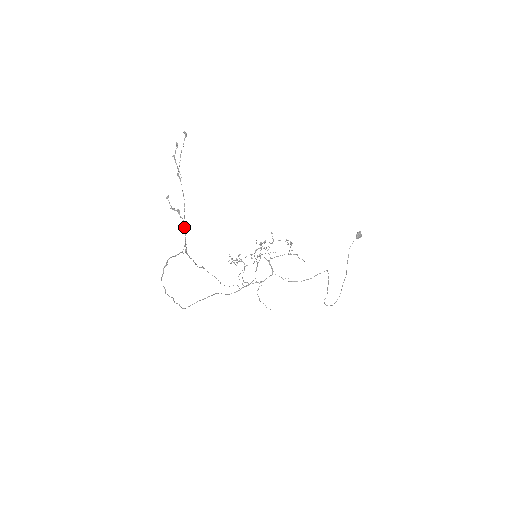
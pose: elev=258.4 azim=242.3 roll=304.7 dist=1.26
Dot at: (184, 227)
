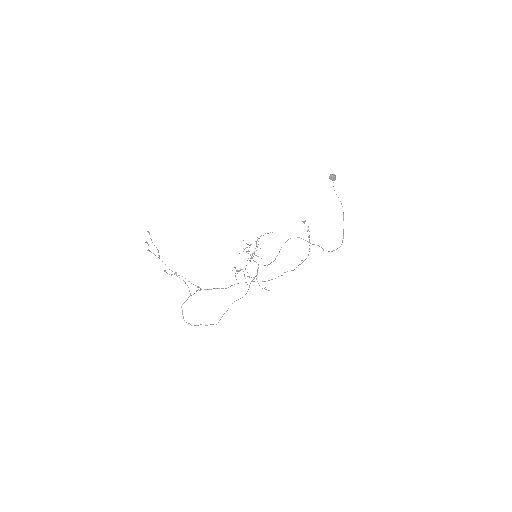
Dot at: occluded
